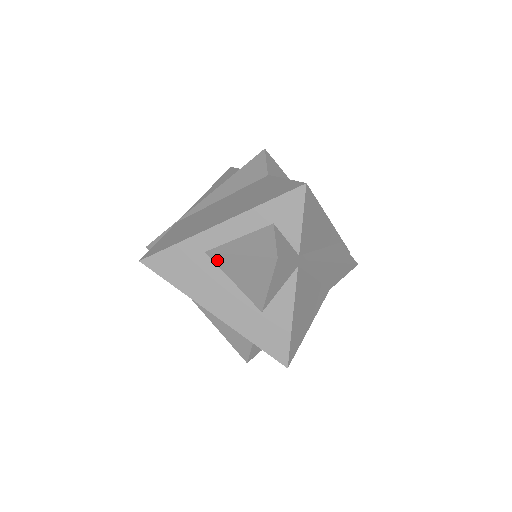
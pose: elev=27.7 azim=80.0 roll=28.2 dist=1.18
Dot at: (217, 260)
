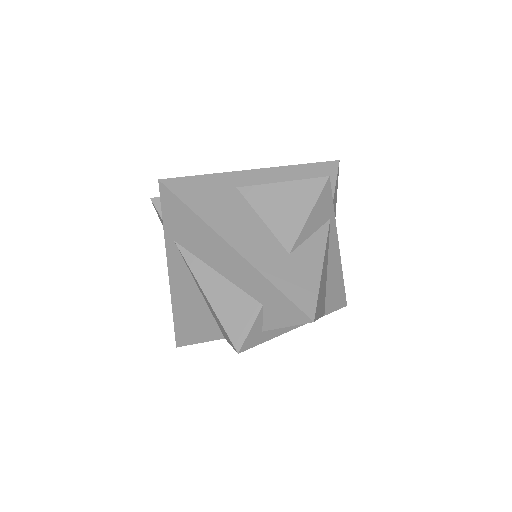
Dot at: (249, 194)
